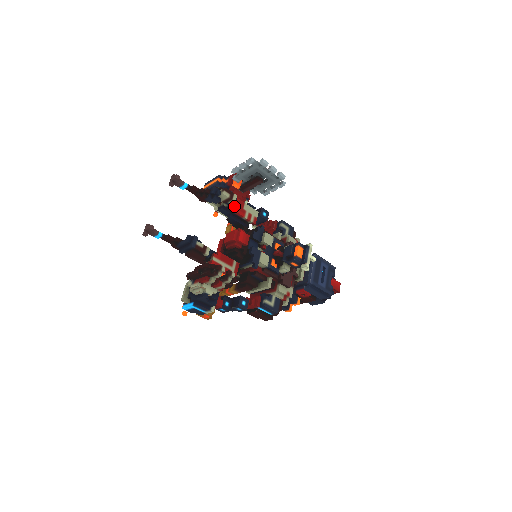
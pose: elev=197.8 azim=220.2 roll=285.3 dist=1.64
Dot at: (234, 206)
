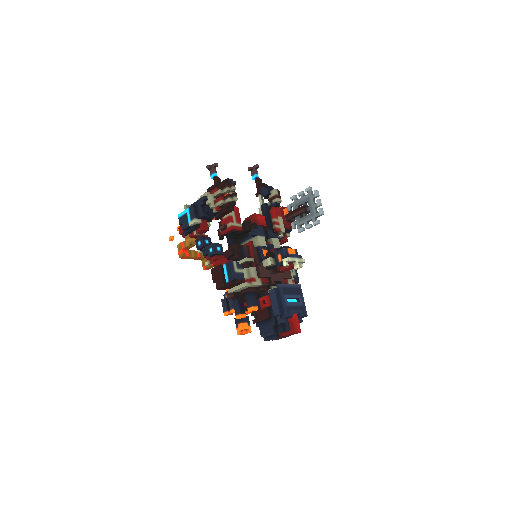
Dot at: (274, 207)
